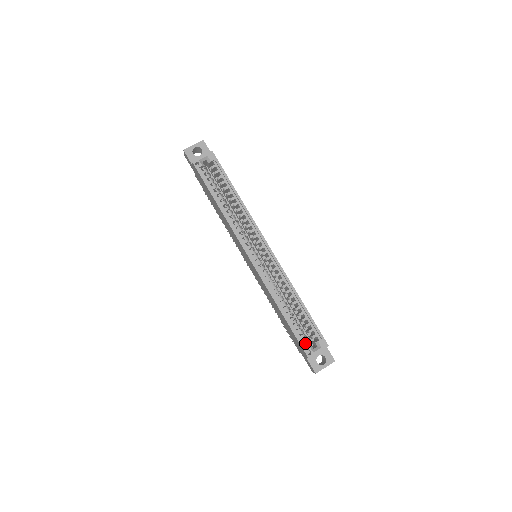
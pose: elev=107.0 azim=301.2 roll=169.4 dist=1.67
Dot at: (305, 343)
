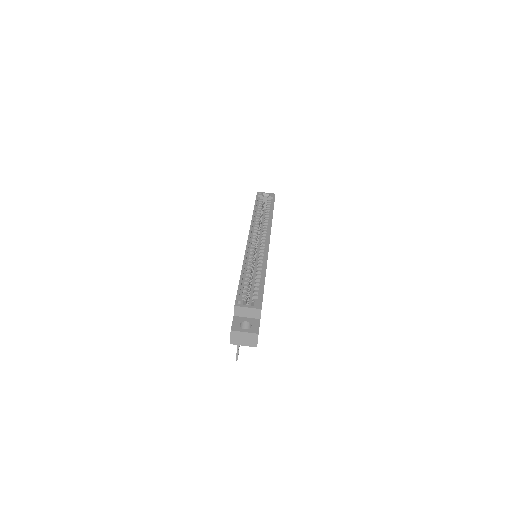
Dot at: (242, 298)
